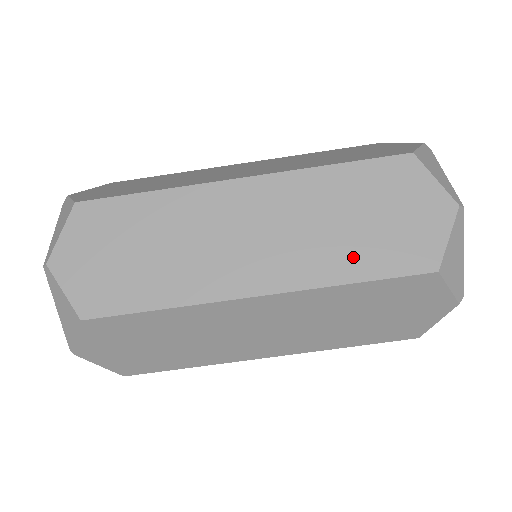
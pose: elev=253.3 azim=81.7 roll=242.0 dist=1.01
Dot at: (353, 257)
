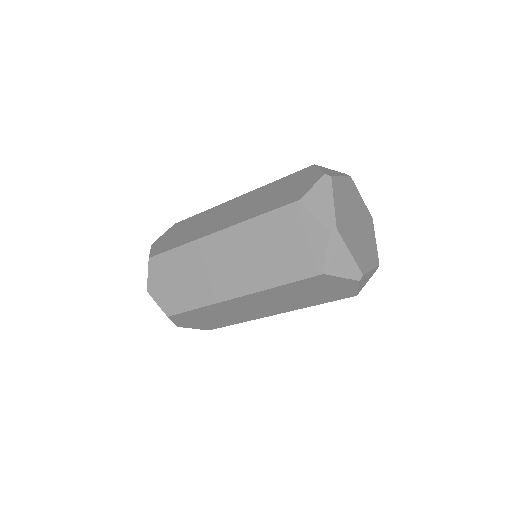
Dot at: (312, 301)
